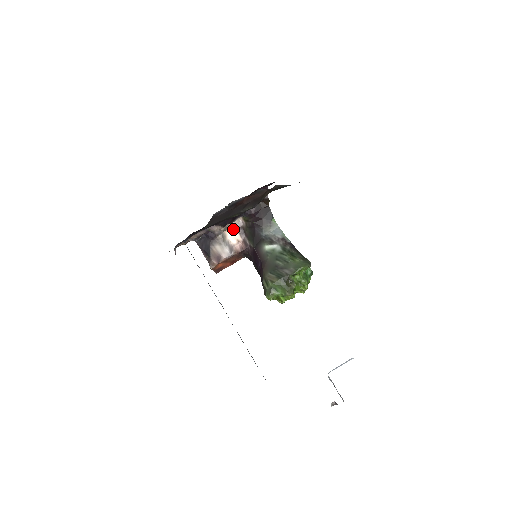
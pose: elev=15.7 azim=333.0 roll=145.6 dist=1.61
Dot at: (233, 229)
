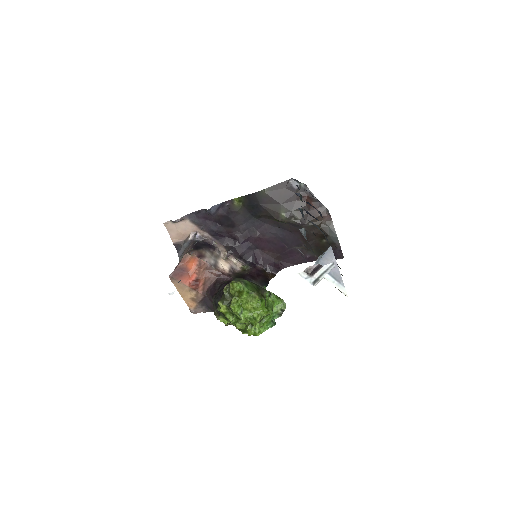
Dot at: (228, 264)
